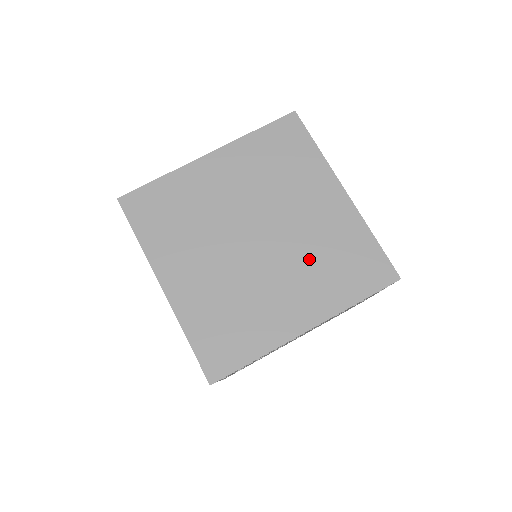
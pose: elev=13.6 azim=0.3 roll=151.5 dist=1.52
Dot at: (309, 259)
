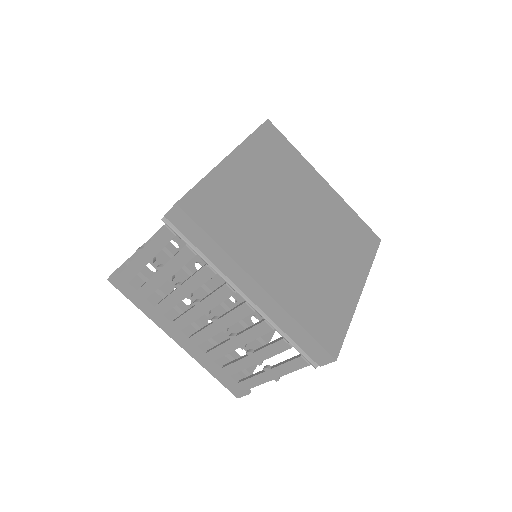
Dot at: (308, 272)
